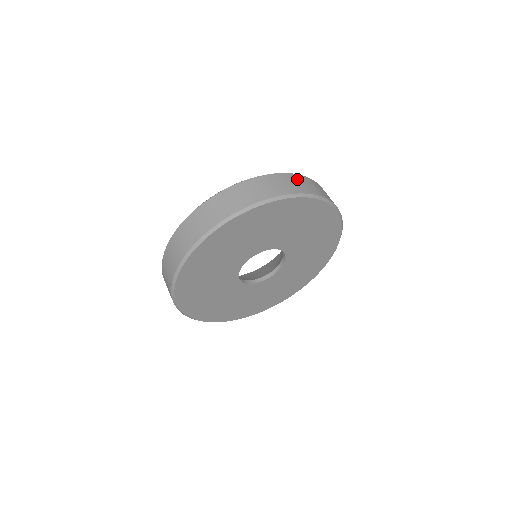
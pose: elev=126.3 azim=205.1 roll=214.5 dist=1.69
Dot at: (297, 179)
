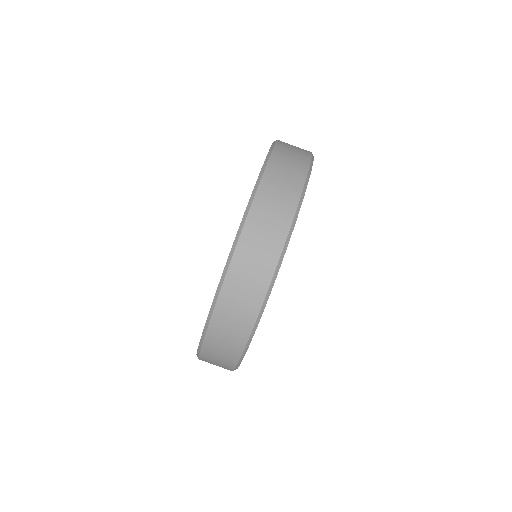
Dot at: (285, 149)
